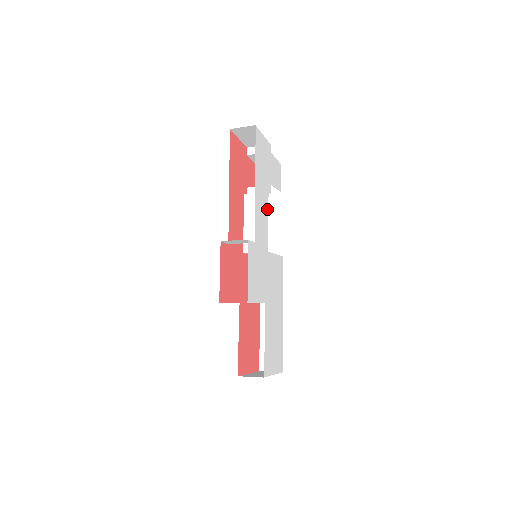
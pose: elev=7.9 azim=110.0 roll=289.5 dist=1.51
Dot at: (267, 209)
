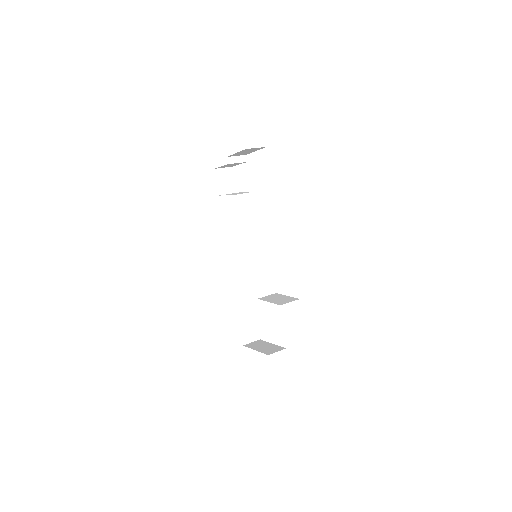
Dot at: occluded
